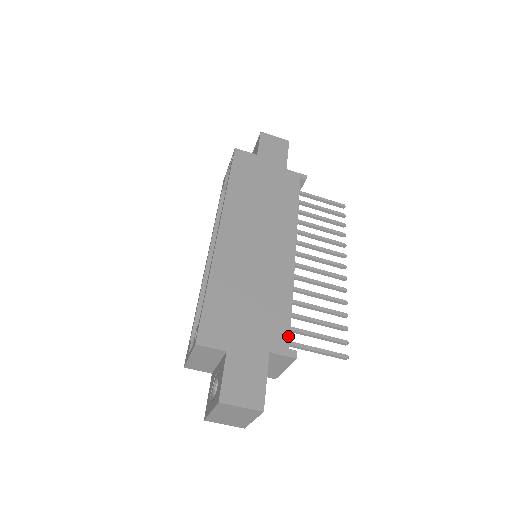
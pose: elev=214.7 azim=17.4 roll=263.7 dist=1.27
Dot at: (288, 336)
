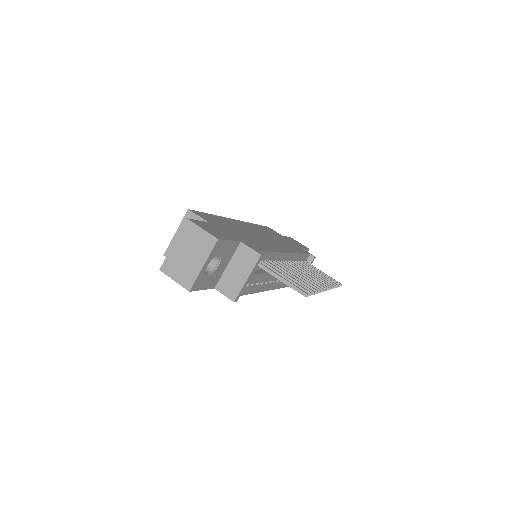
Dot at: (260, 250)
